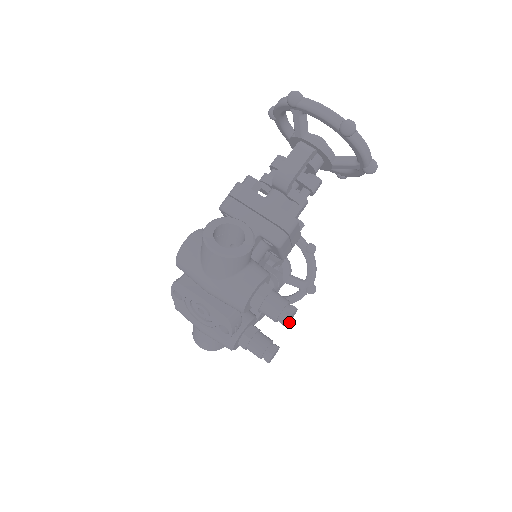
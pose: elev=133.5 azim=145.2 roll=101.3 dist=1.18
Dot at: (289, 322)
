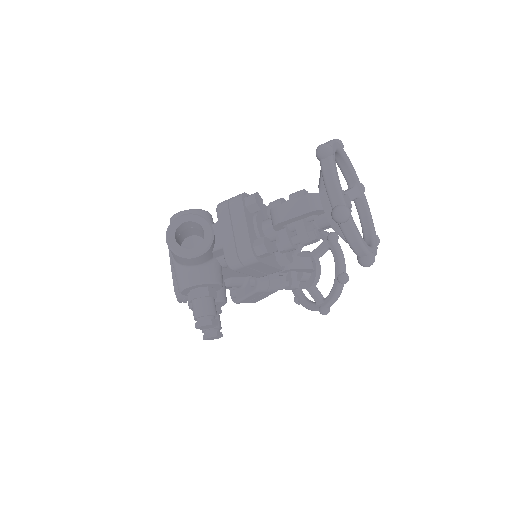
Dot at: (208, 328)
